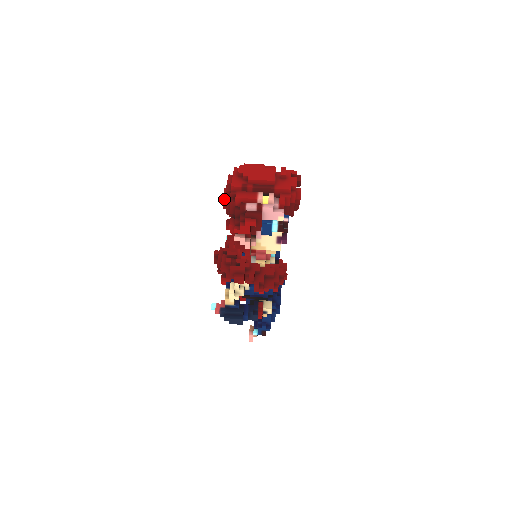
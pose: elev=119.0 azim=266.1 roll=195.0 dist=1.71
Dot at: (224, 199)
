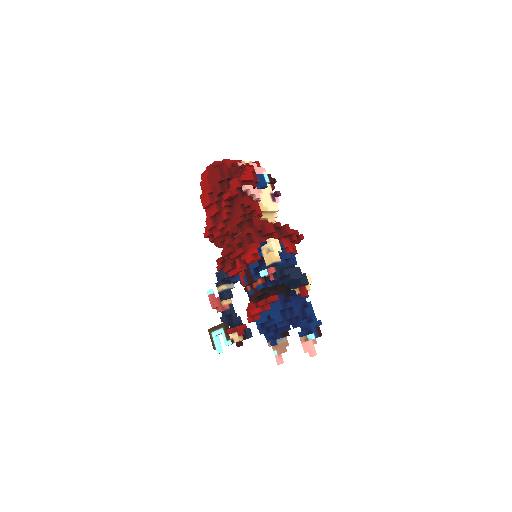
Dot at: (209, 188)
